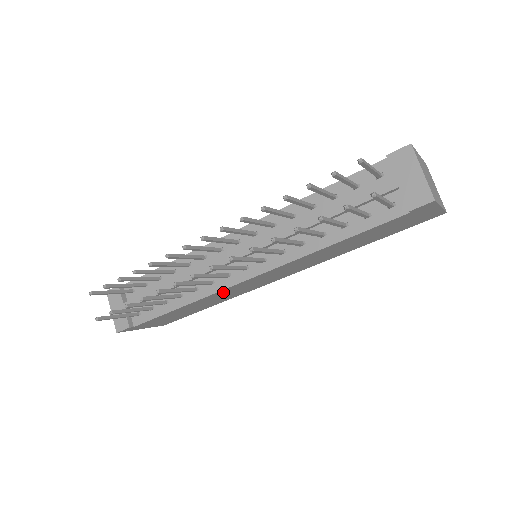
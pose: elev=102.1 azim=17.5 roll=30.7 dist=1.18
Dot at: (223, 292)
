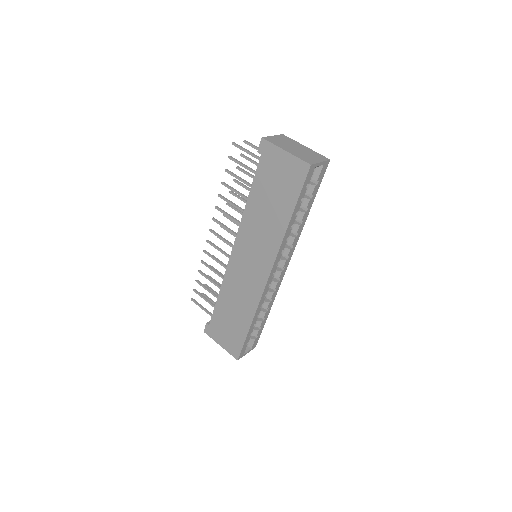
Dot at: (232, 276)
